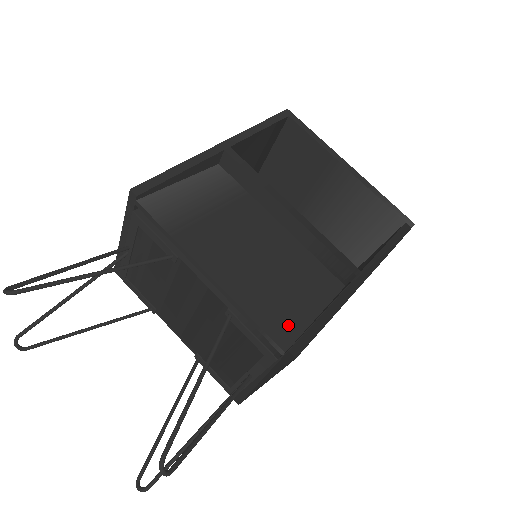
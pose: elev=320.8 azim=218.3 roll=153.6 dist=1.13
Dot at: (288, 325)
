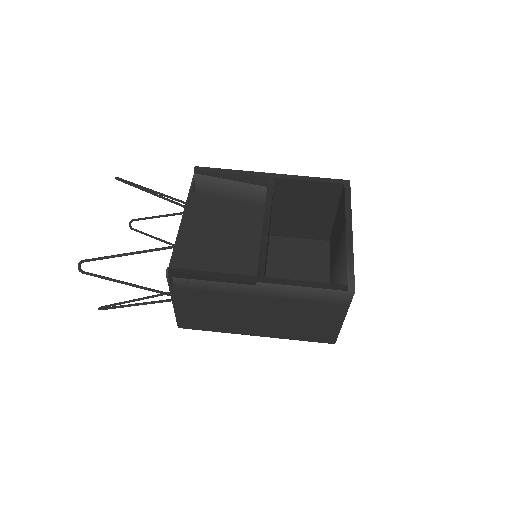
Dot at: (188, 264)
